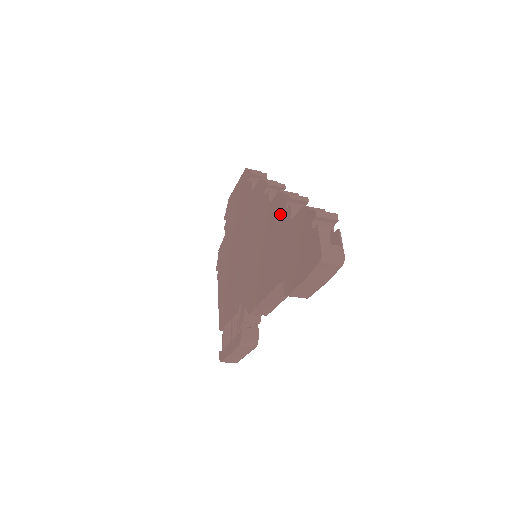
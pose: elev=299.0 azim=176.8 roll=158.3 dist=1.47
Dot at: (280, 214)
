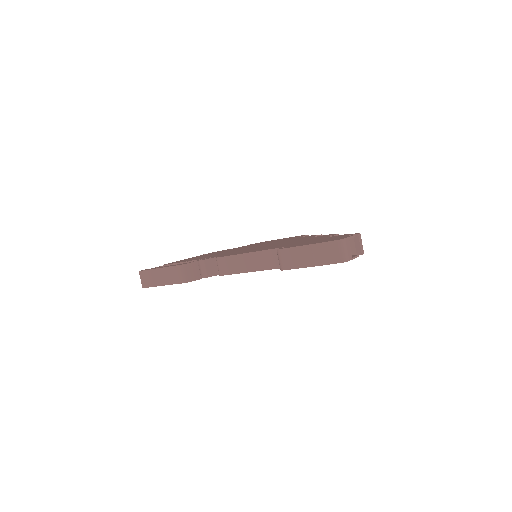
Dot at: (319, 237)
